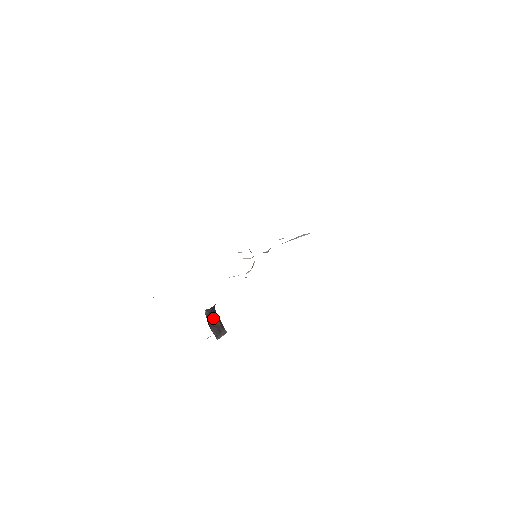
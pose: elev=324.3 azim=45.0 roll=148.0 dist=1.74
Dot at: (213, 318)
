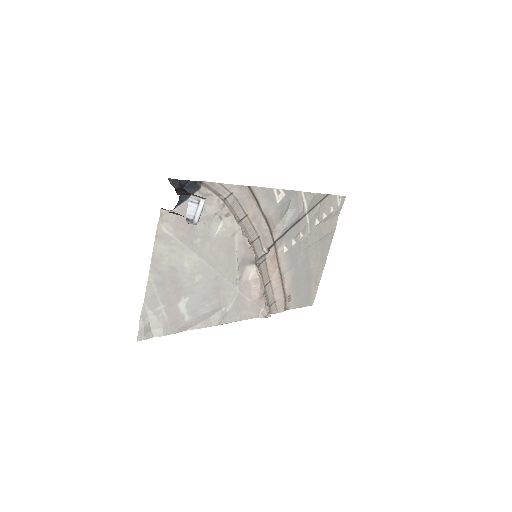
Dot at: (184, 194)
